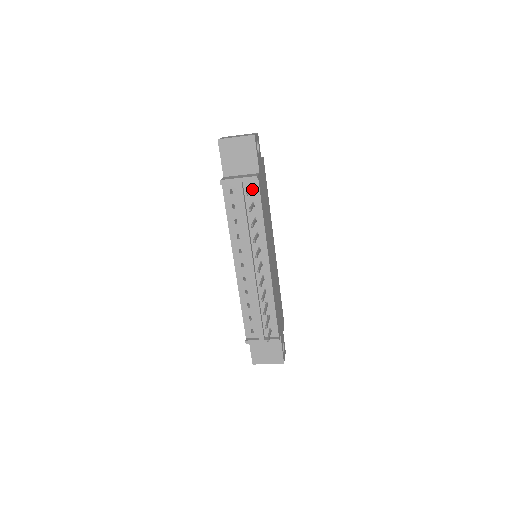
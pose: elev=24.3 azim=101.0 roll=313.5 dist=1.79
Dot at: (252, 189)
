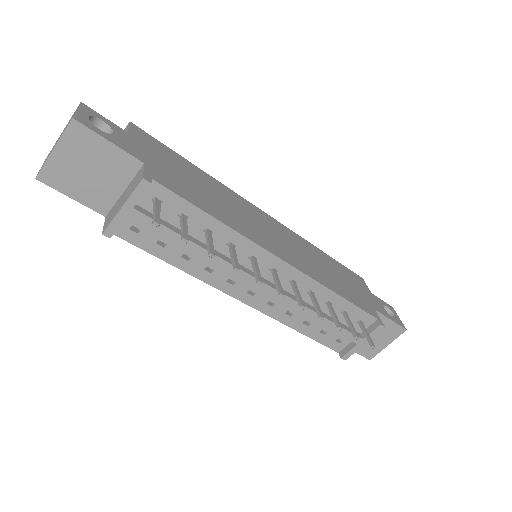
Dot at: (158, 199)
